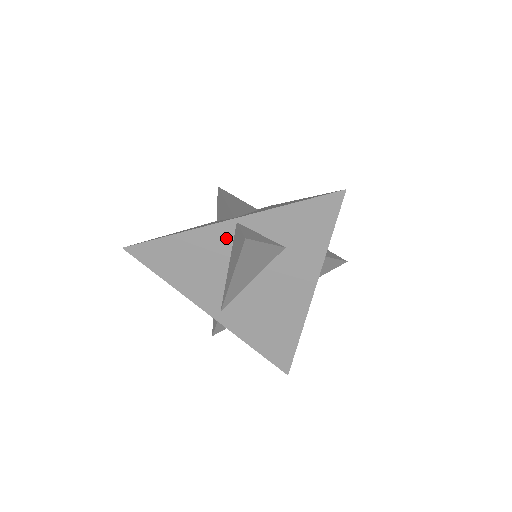
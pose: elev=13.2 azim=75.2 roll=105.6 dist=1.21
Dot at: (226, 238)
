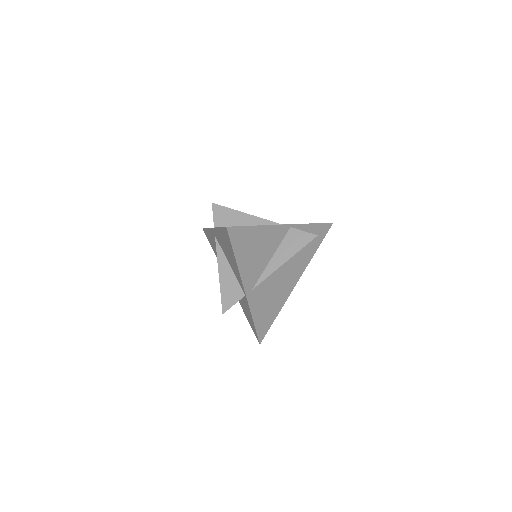
Dot at: (281, 236)
